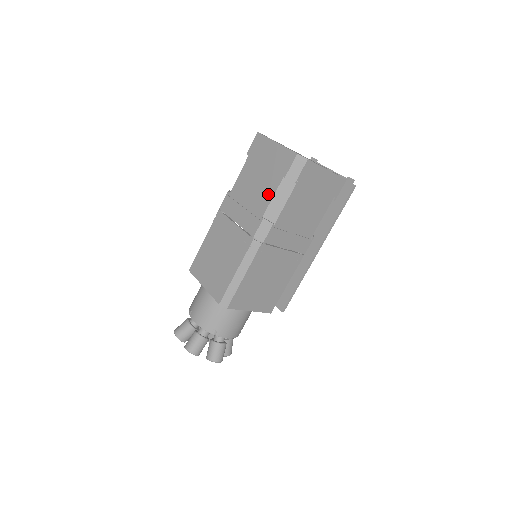
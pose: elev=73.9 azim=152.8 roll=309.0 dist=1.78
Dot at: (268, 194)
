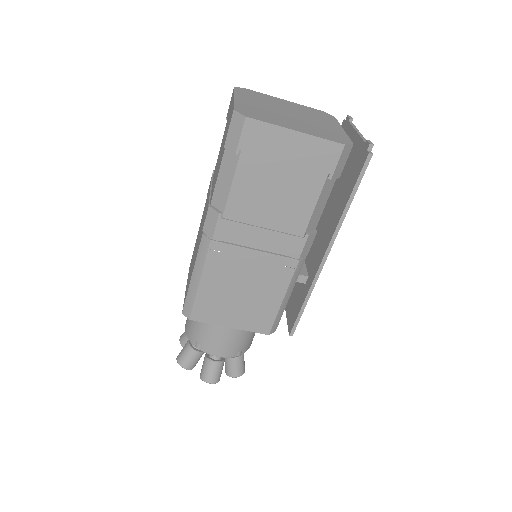
Dot at: (217, 172)
